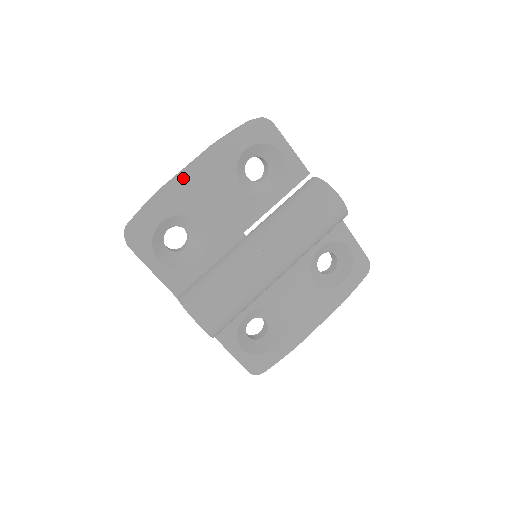
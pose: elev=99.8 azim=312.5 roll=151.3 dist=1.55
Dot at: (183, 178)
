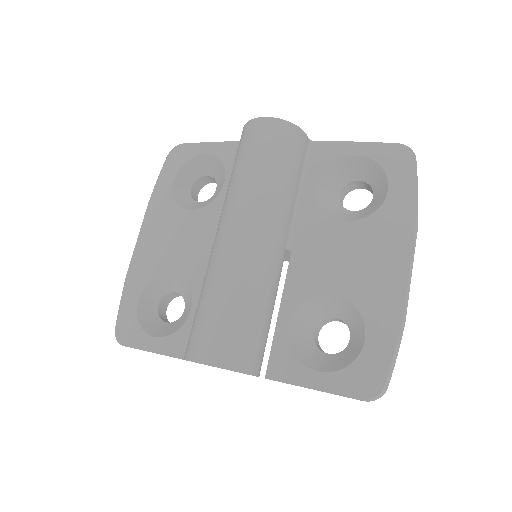
Dot at: (137, 250)
